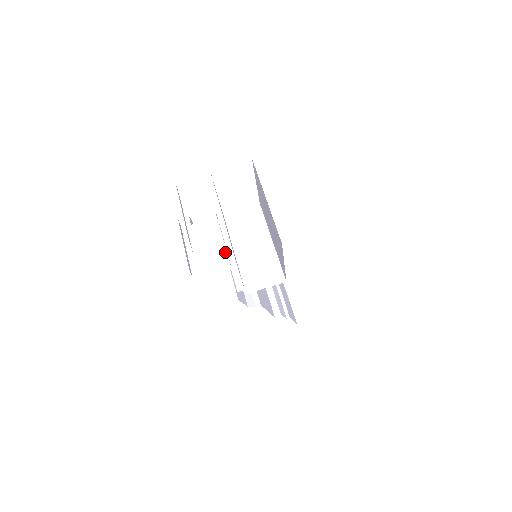
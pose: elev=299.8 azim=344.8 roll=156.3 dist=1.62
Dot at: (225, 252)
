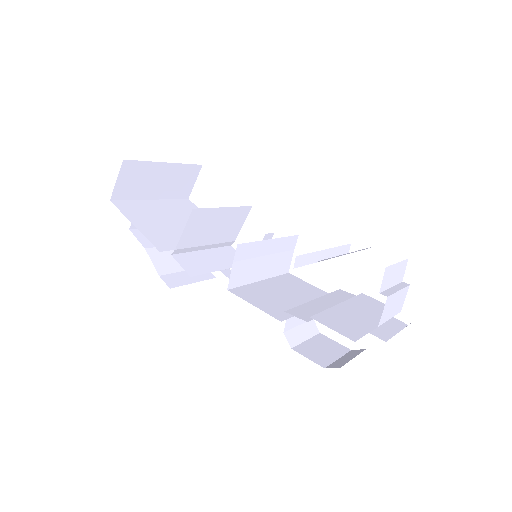
Dot at: (205, 256)
